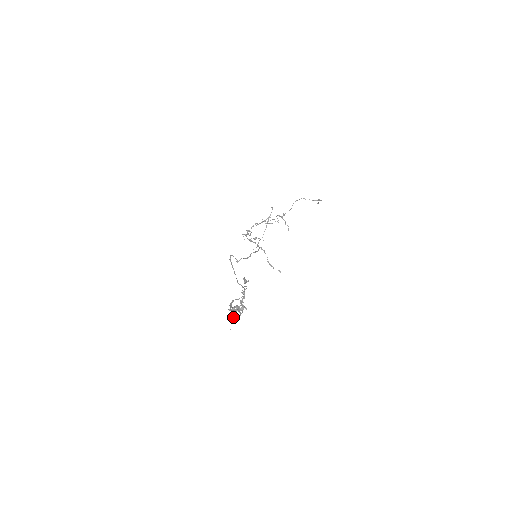
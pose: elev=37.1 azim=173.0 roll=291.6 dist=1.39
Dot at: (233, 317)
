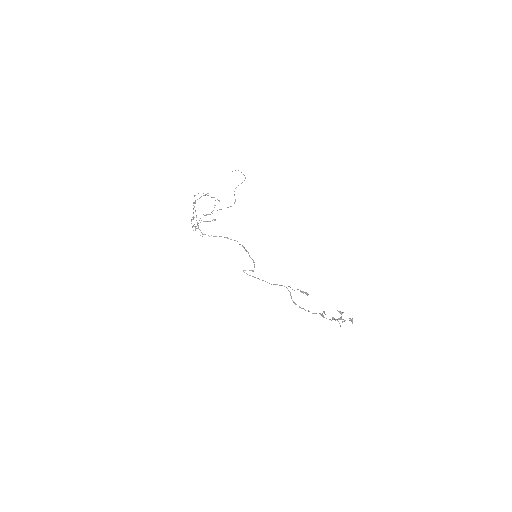
Dot at: occluded
